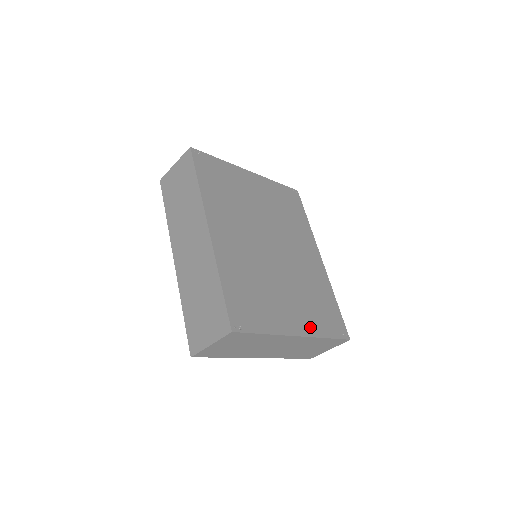
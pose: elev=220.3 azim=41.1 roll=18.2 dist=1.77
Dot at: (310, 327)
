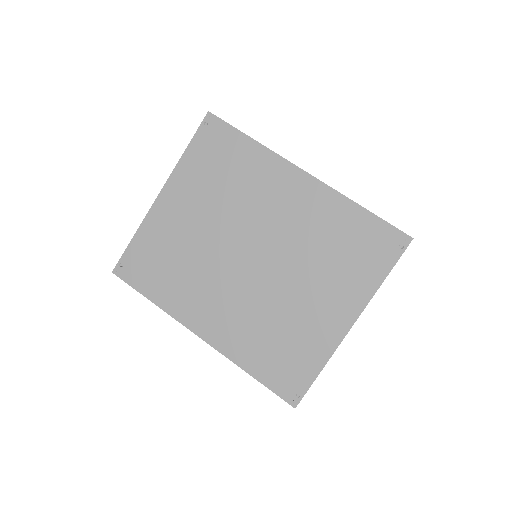
Dot at: (356, 297)
